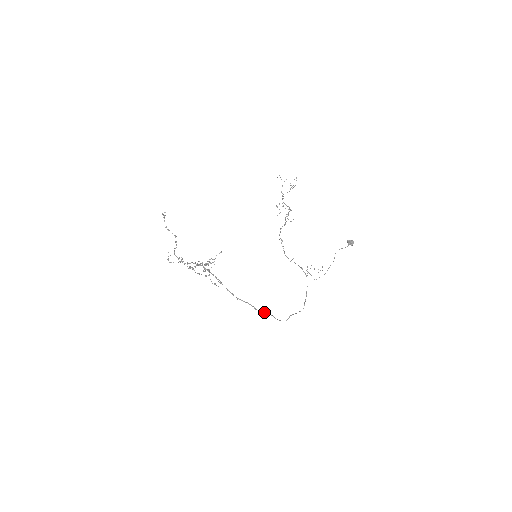
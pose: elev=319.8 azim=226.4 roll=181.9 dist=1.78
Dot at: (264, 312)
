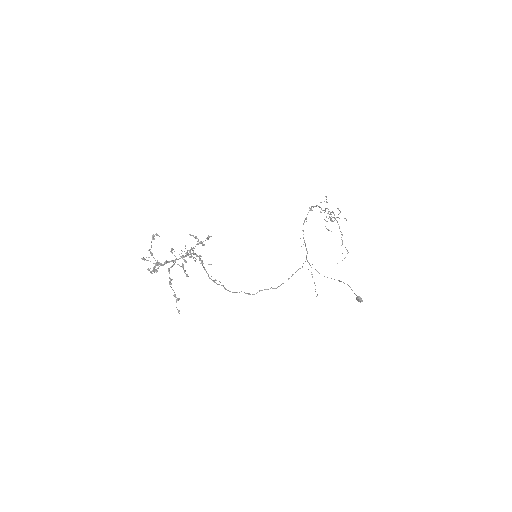
Dot at: (233, 292)
